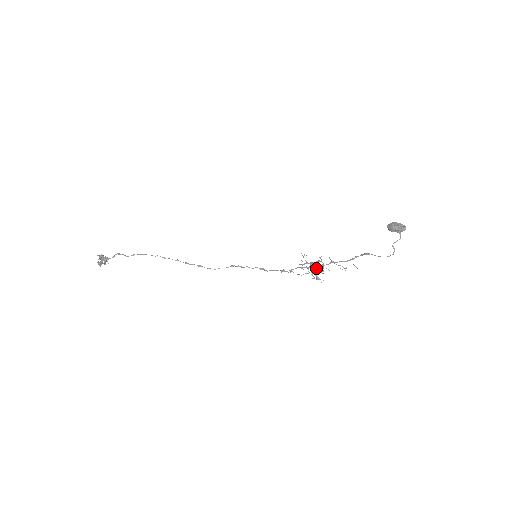
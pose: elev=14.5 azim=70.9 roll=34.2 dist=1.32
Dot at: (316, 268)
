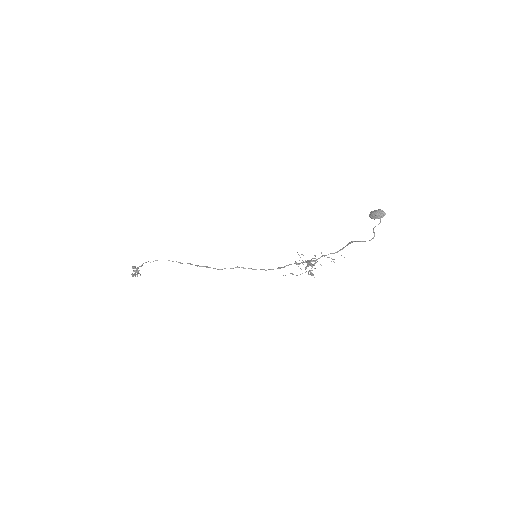
Dot at: (310, 264)
